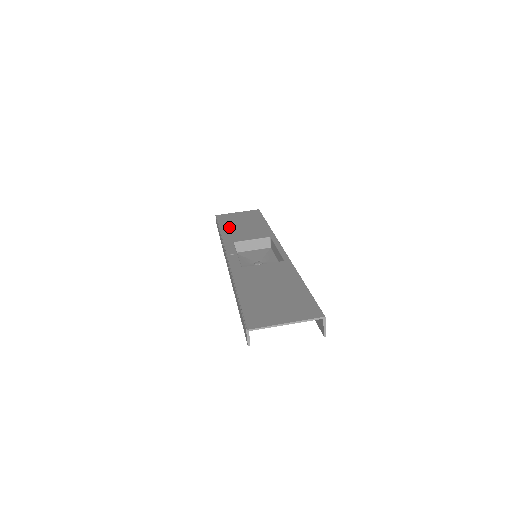
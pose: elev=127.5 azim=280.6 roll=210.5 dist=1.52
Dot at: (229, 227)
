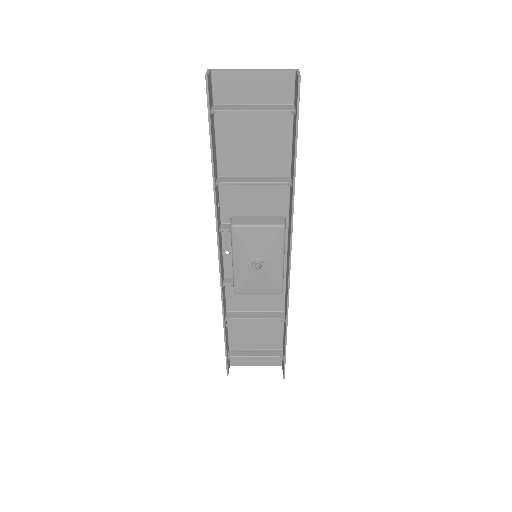
Dot at: (238, 325)
